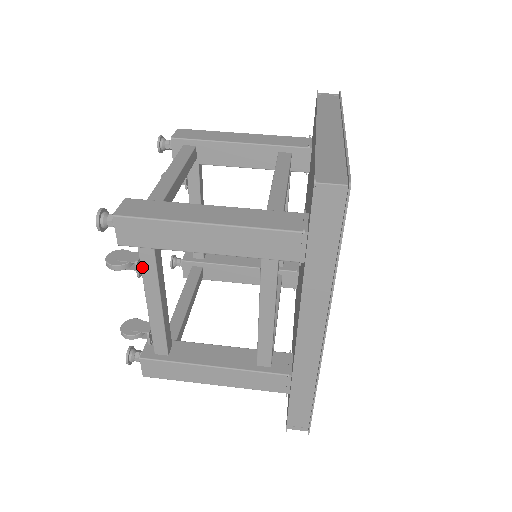
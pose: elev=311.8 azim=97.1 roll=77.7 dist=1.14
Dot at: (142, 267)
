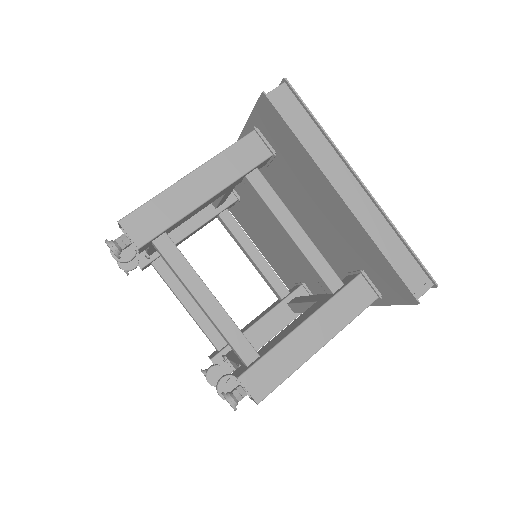
Dot at: occluded
